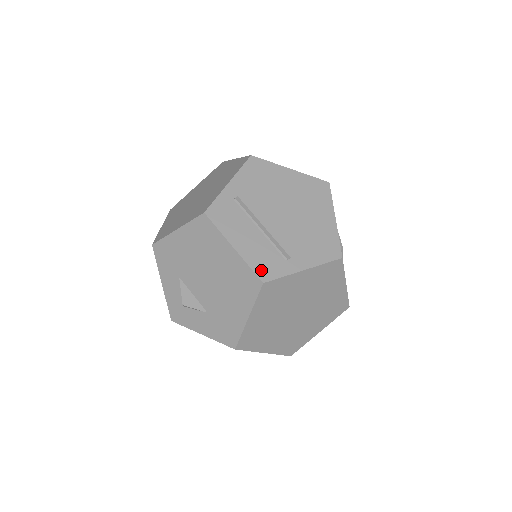
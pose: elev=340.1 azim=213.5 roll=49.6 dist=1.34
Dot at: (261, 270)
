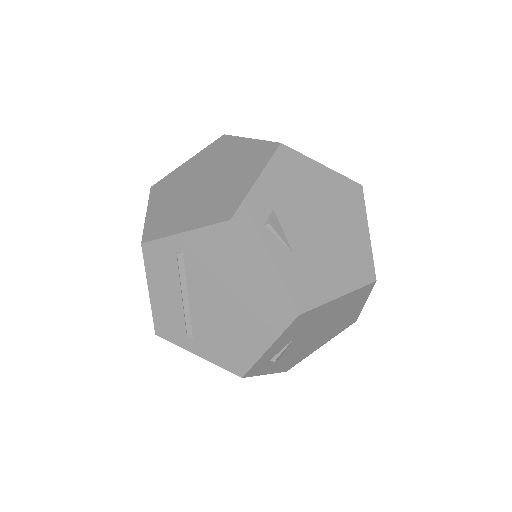
Dot at: (160, 325)
